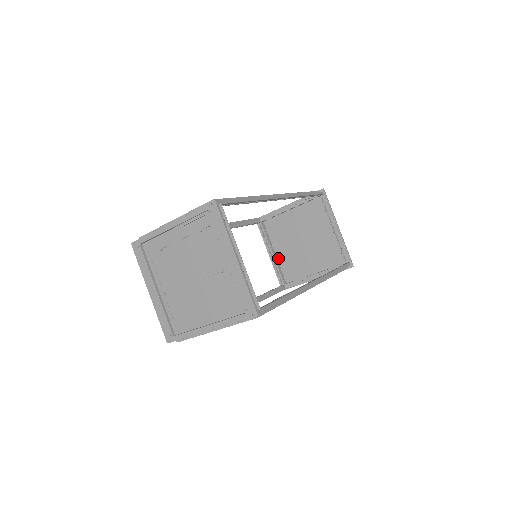
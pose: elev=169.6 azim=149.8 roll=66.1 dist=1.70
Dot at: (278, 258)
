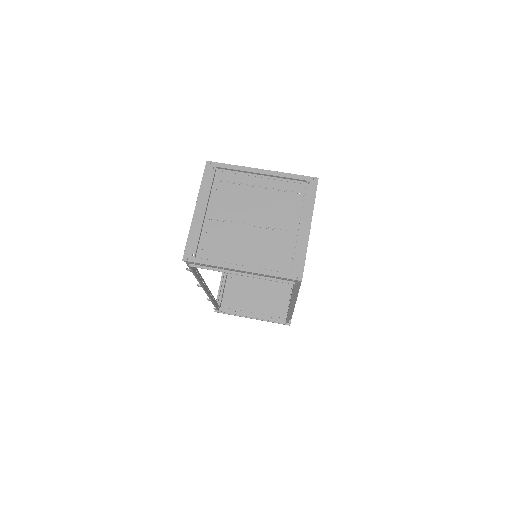
Dot at: (227, 282)
